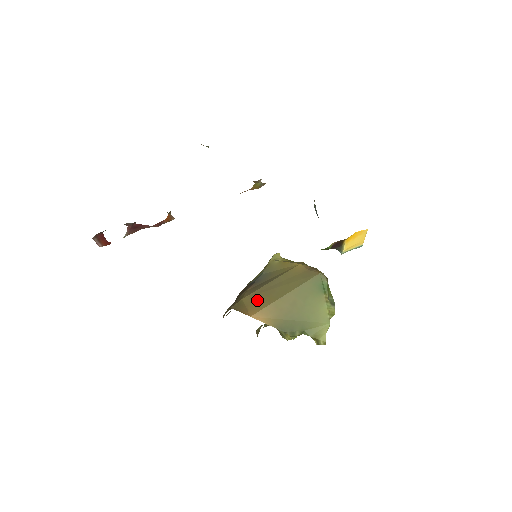
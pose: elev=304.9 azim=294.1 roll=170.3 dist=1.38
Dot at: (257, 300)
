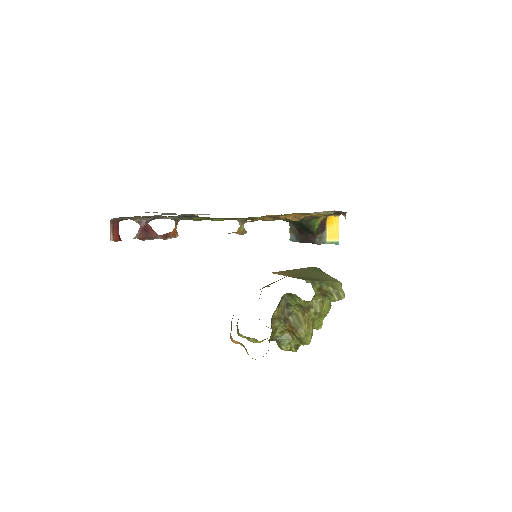
Dot at: occluded
